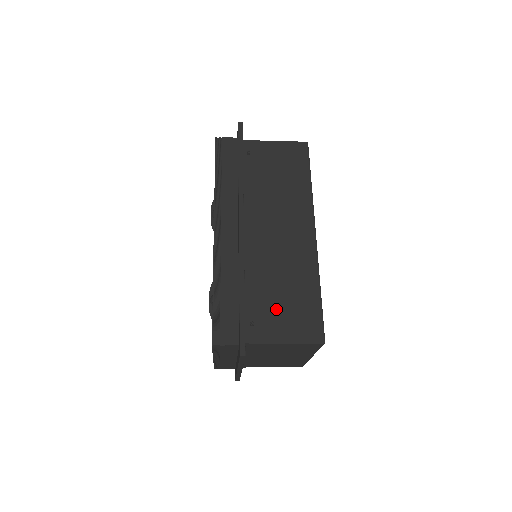
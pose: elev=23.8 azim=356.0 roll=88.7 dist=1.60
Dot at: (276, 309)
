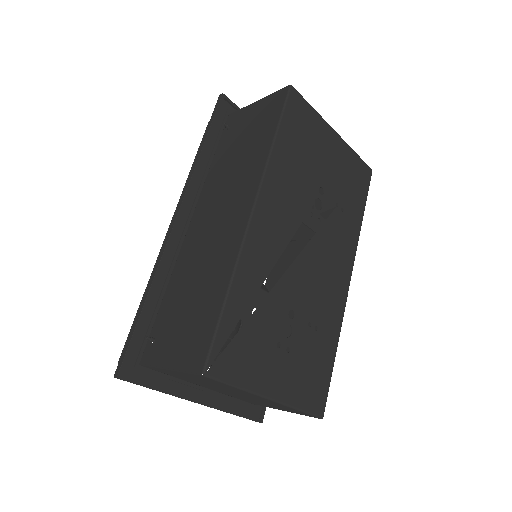
Dot at: (178, 321)
